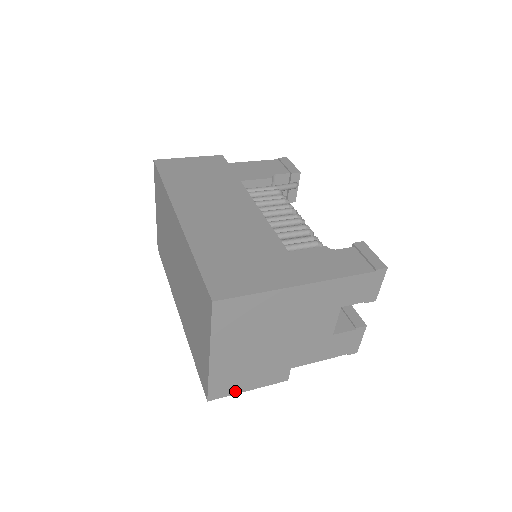
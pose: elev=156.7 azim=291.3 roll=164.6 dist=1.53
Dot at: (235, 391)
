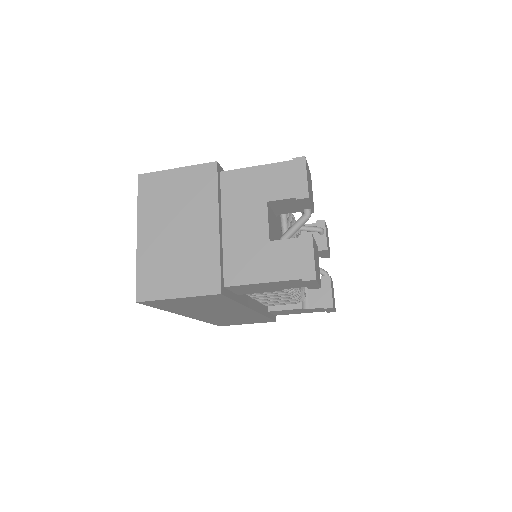
Dot at: (163, 295)
